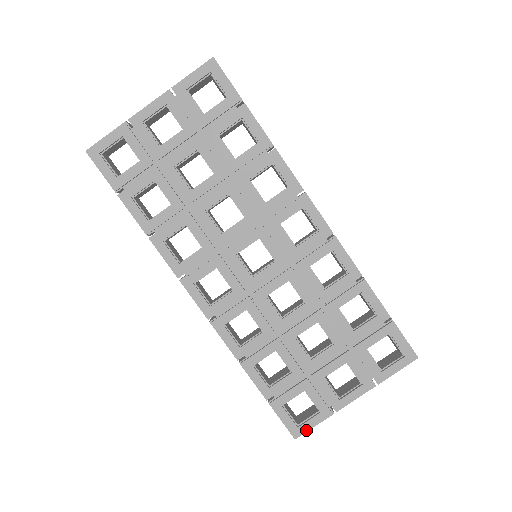
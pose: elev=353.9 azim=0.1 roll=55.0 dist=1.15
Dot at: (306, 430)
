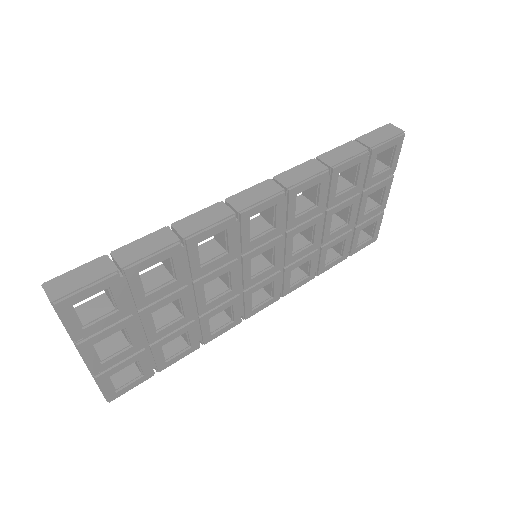
Dot at: (378, 232)
